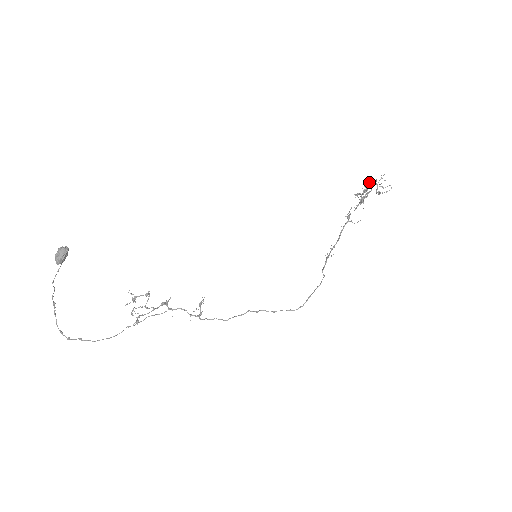
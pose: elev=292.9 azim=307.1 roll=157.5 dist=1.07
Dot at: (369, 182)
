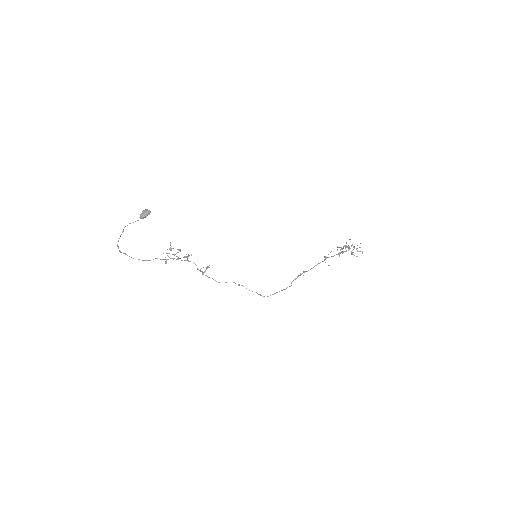
Dot at: occluded
